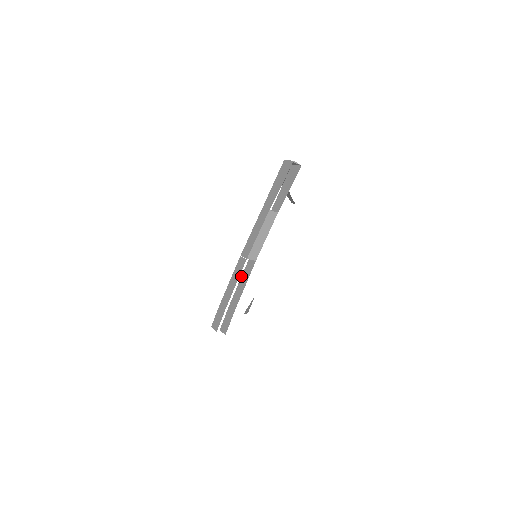
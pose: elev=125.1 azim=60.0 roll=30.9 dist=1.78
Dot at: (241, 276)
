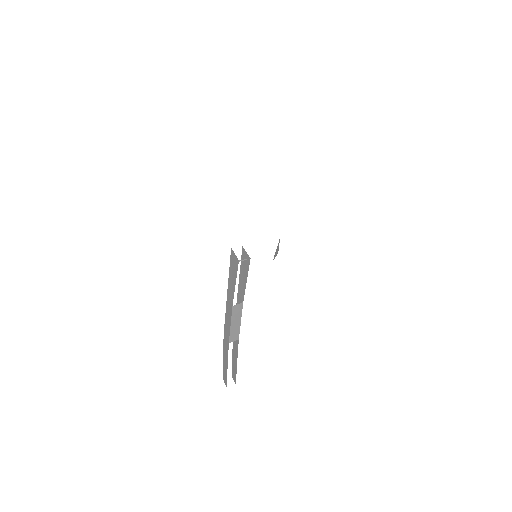
Dot at: occluded
